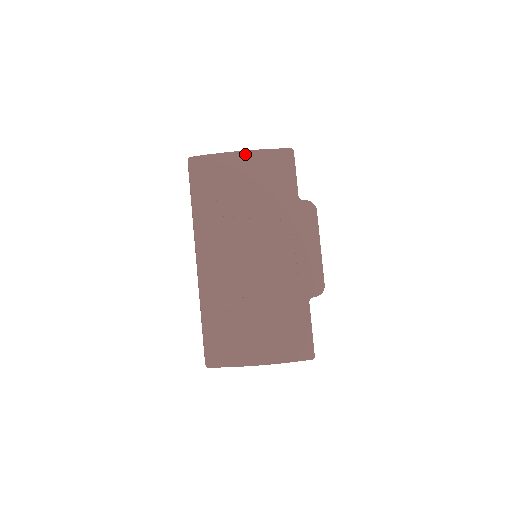
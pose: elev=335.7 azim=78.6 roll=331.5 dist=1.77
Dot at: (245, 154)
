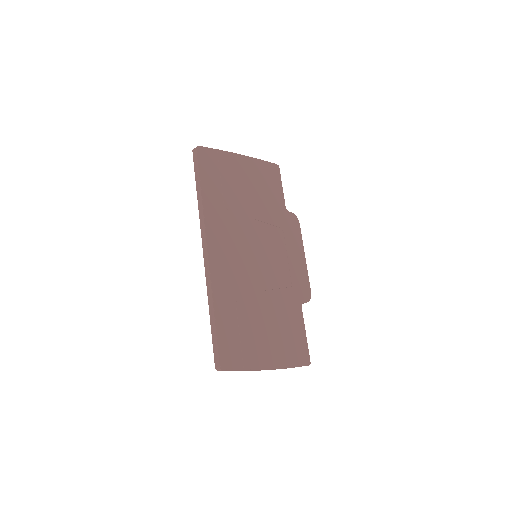
Dot at: (243, 158)
